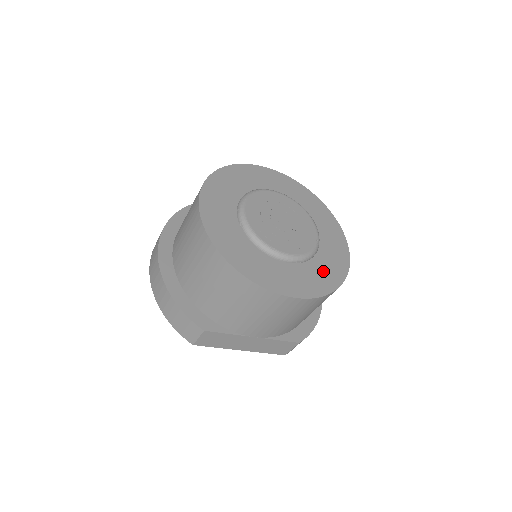
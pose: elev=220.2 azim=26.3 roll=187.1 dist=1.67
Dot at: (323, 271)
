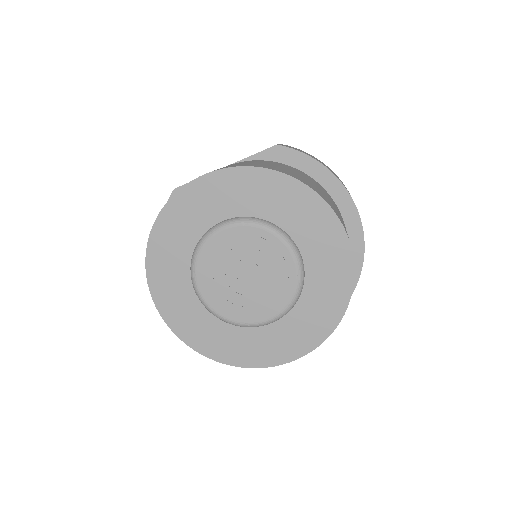
Dot at: (317, 309)
